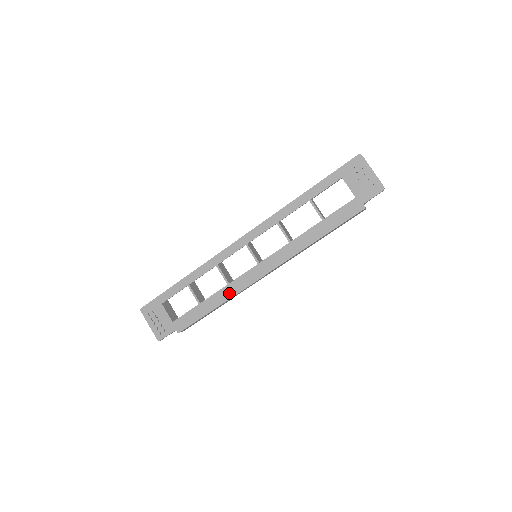
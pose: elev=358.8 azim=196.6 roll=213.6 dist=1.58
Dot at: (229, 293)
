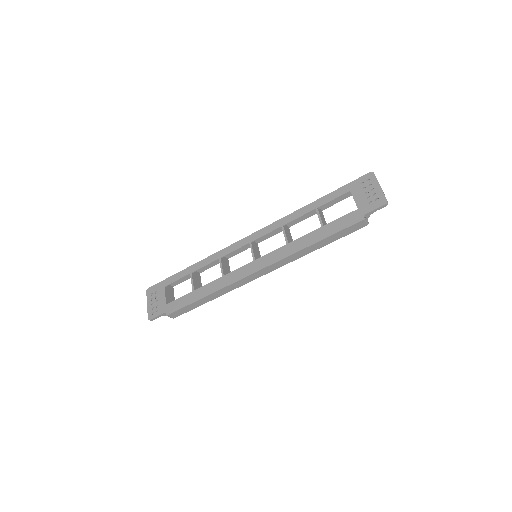
Dot at: (220, 284)
